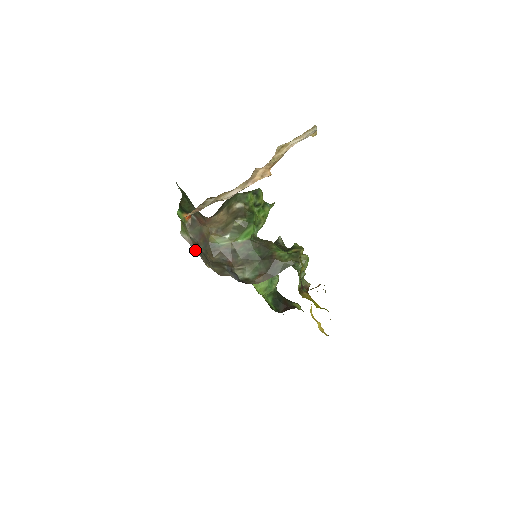
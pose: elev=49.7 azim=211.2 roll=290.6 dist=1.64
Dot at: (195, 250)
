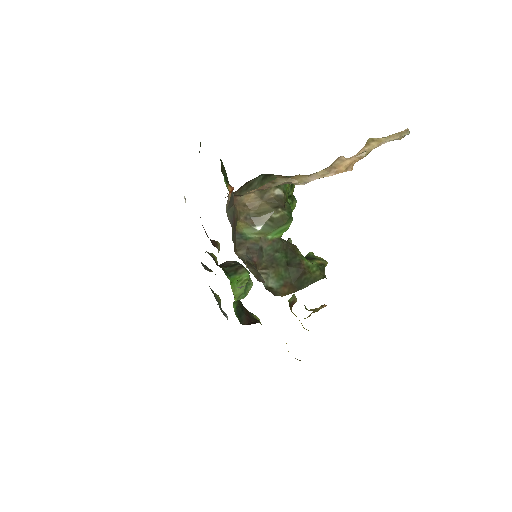
Dot at: occluded
